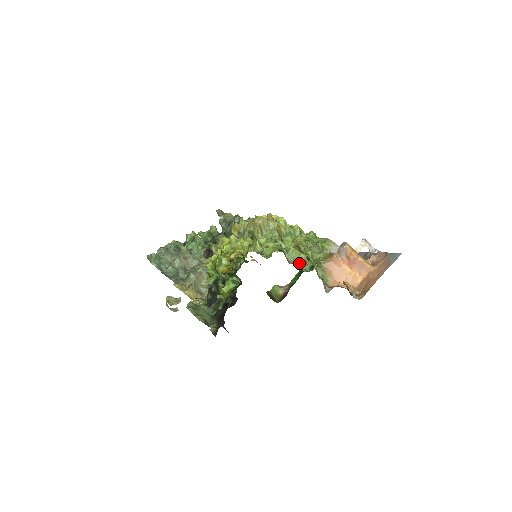
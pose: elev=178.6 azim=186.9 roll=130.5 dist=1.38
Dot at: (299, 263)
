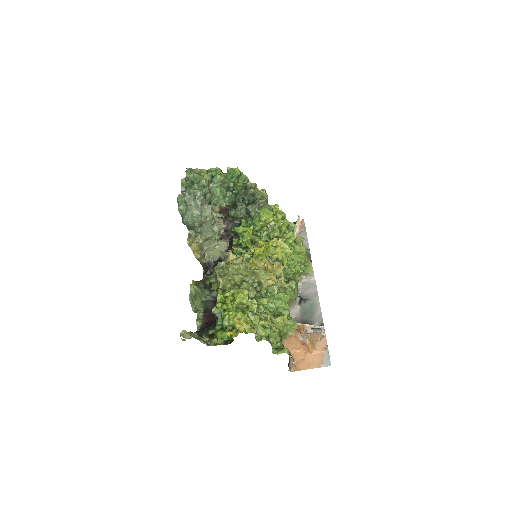
Dot at: (274, 341)
